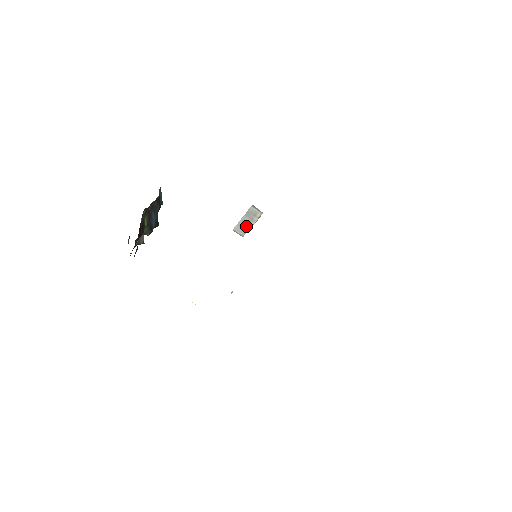
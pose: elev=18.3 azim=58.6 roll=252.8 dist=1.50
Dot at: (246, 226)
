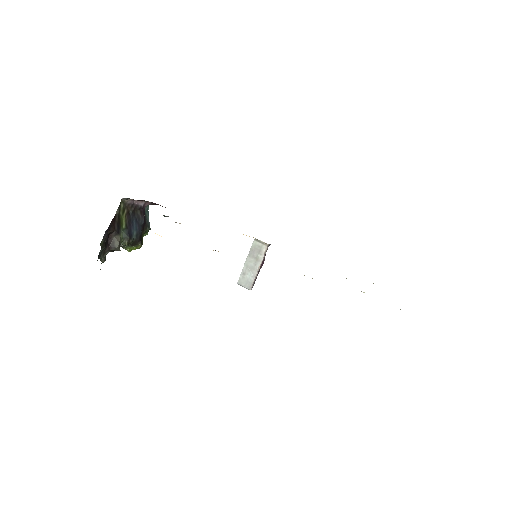
Dot at: (252, 272)
